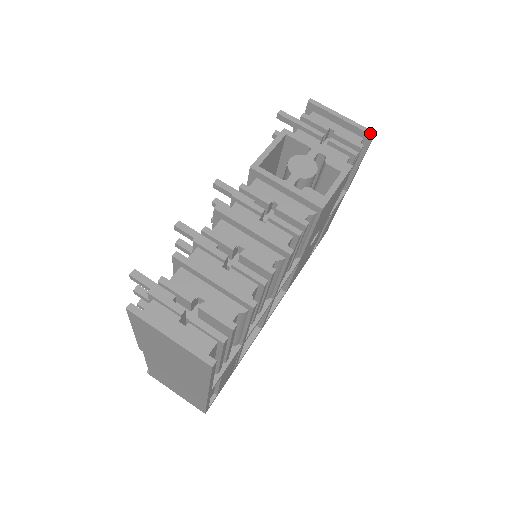
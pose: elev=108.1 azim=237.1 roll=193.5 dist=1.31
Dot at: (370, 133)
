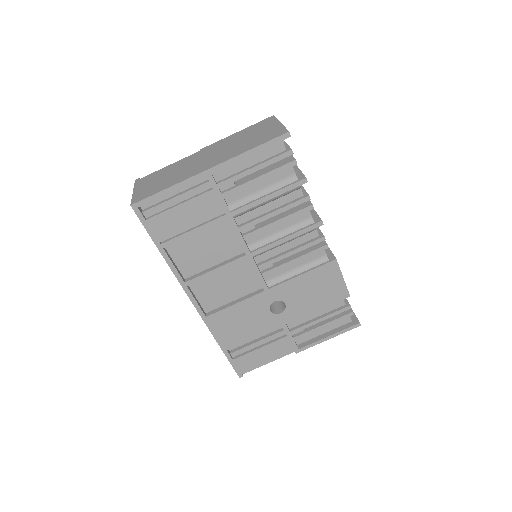
Dot at: occluded
